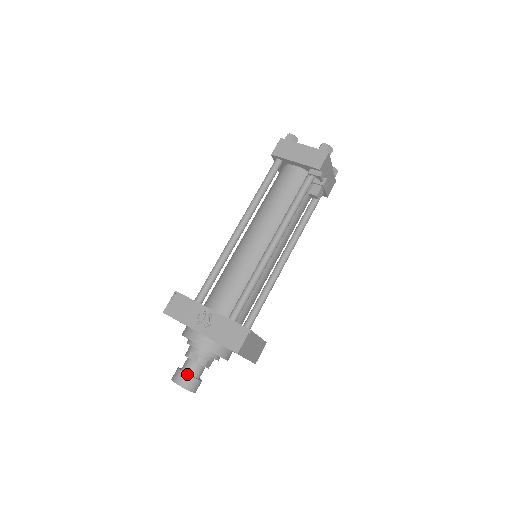
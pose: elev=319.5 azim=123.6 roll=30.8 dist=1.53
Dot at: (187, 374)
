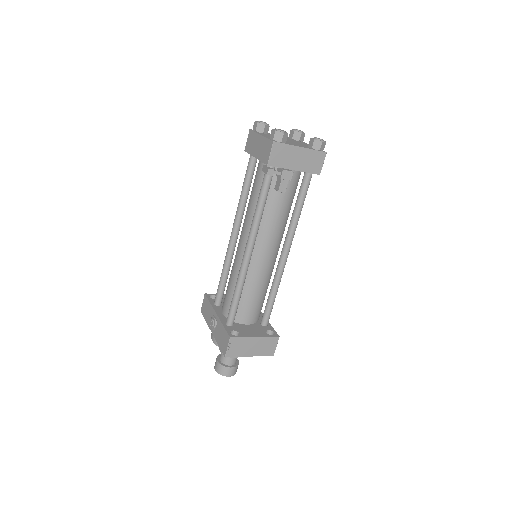
Dot at: (218, 363)
